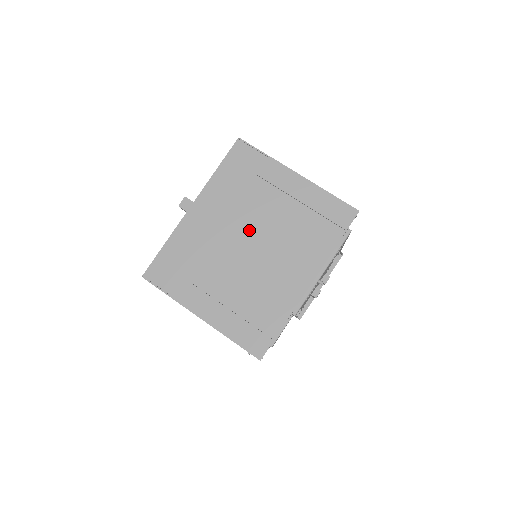
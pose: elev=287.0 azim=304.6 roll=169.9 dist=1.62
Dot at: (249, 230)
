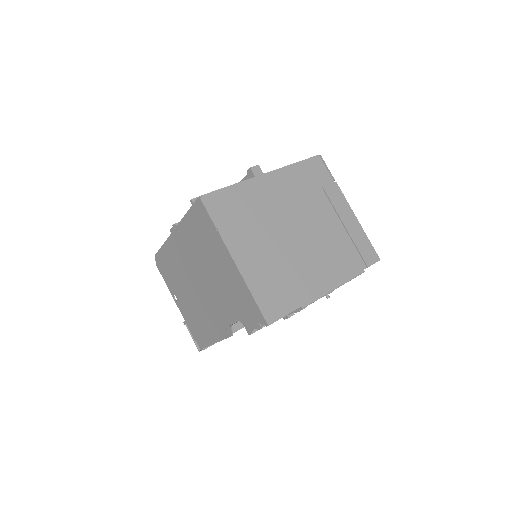
Dot at: (301, 221)
